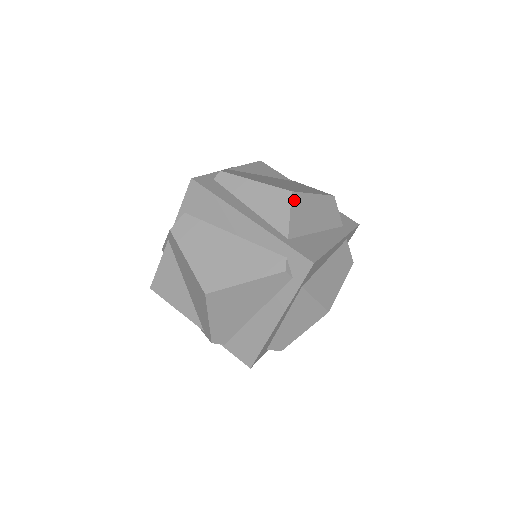
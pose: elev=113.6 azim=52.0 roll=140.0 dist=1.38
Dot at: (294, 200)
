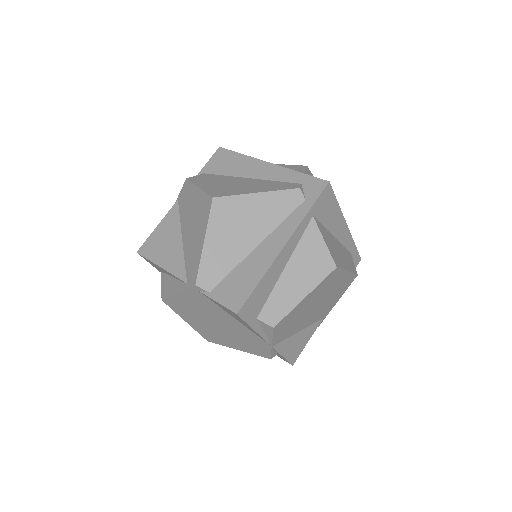
Dot at: (308, 172)
